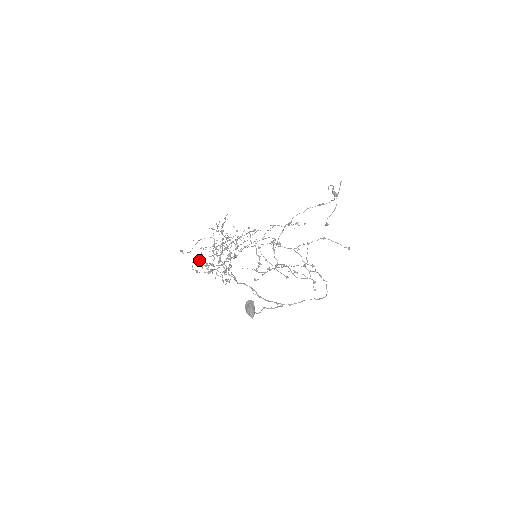
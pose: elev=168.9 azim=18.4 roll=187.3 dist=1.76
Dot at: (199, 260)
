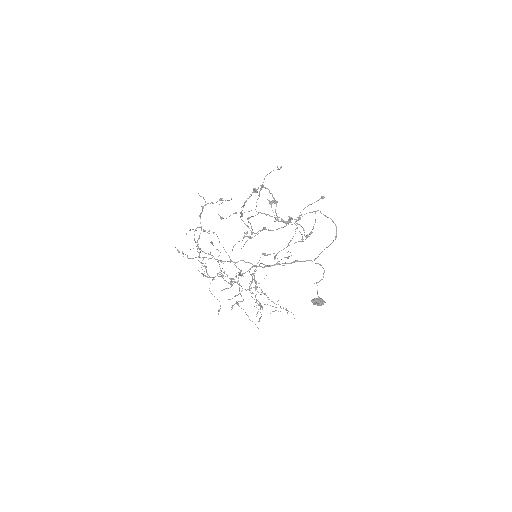
Dot at: occluded
